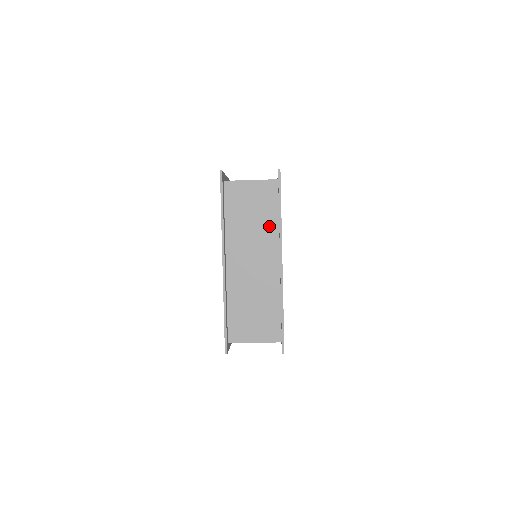
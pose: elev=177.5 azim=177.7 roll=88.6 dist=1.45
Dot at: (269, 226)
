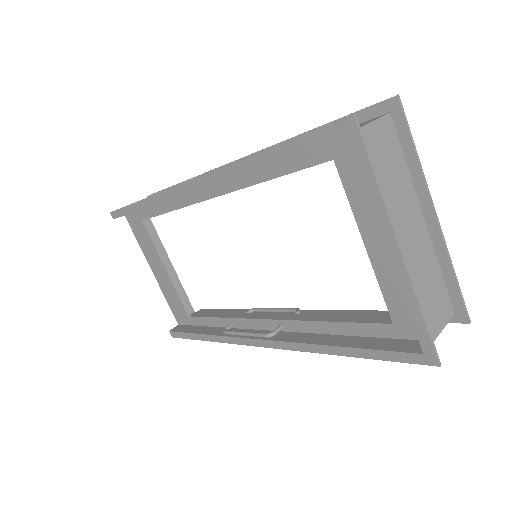
Dot at: (404, 178)
